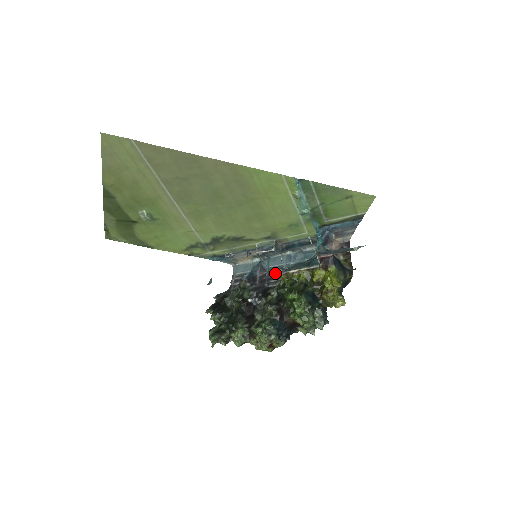
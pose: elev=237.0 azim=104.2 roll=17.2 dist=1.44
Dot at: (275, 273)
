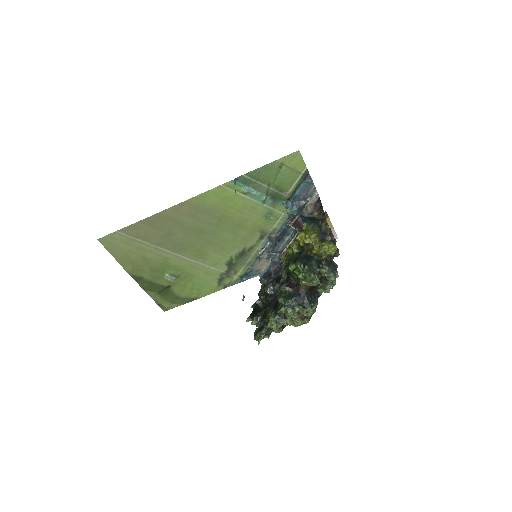
Dot at: occluded
